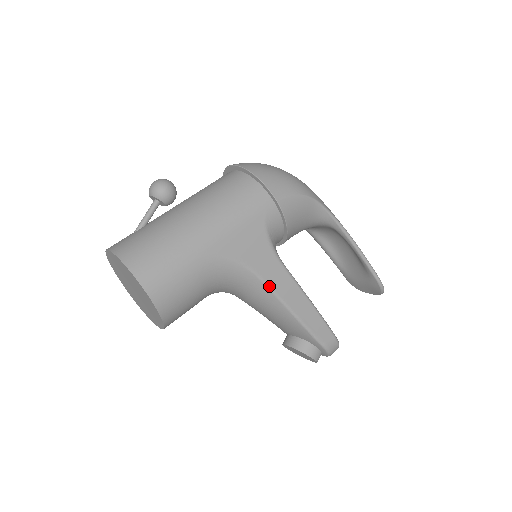
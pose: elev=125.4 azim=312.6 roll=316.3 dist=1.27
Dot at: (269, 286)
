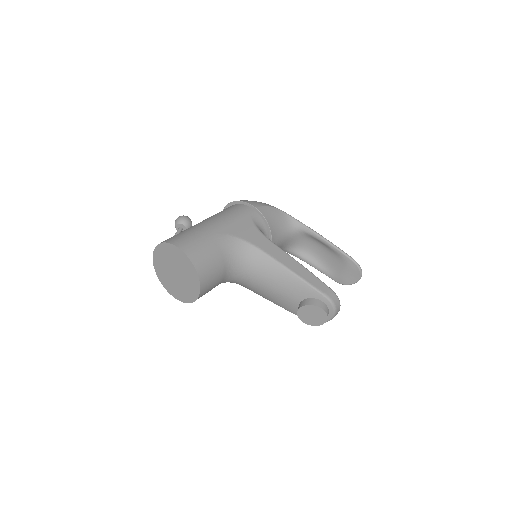
Dot at: (266, 253)
